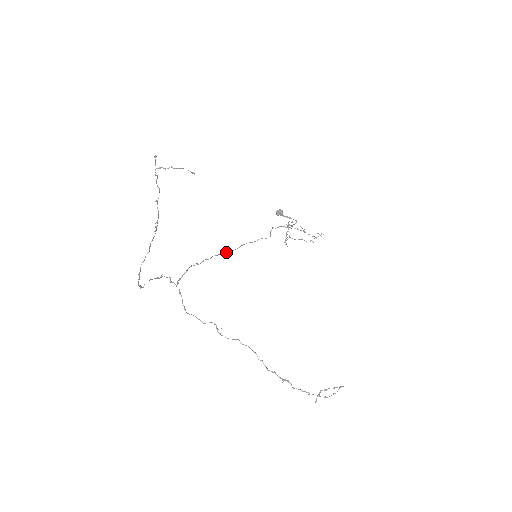
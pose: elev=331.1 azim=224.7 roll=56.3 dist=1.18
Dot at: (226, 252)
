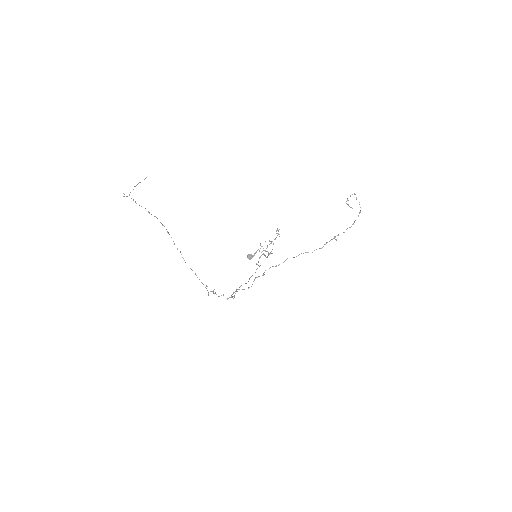
Dot at: occluded
